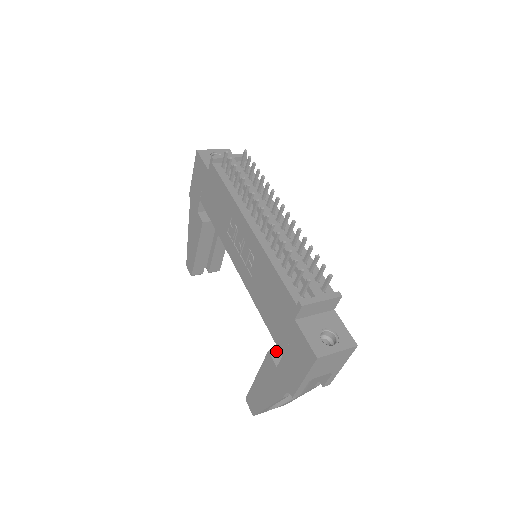
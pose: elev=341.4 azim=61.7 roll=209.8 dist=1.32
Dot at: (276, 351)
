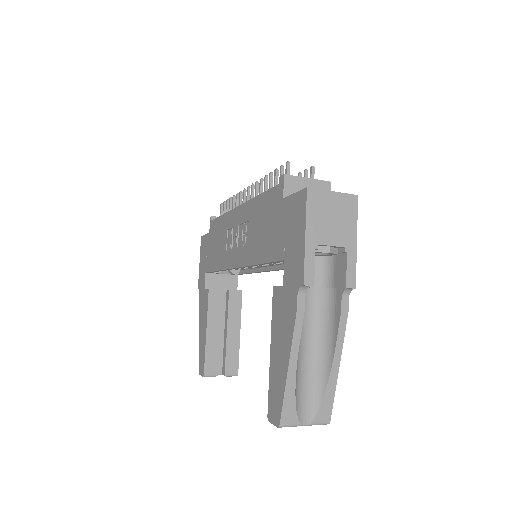
Dot at: occluded
